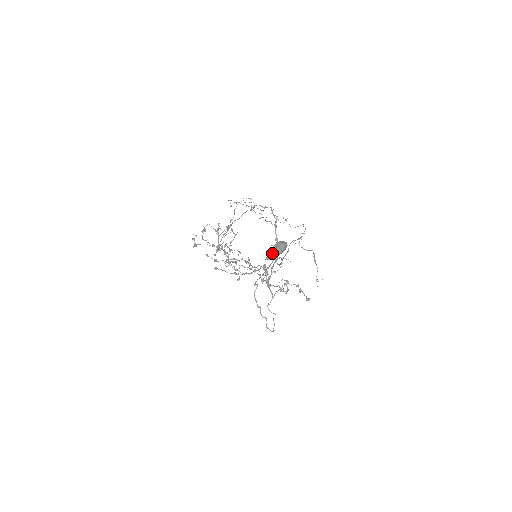
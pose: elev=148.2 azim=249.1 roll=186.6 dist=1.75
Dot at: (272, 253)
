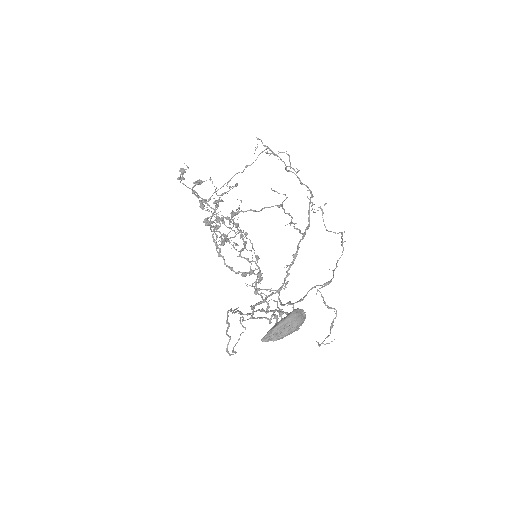
Dot at: (276, 334)
